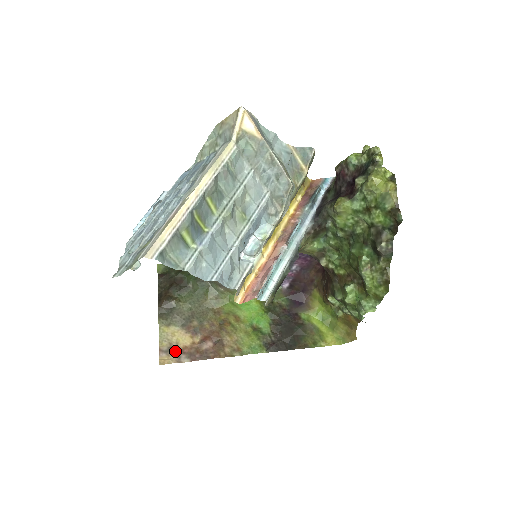
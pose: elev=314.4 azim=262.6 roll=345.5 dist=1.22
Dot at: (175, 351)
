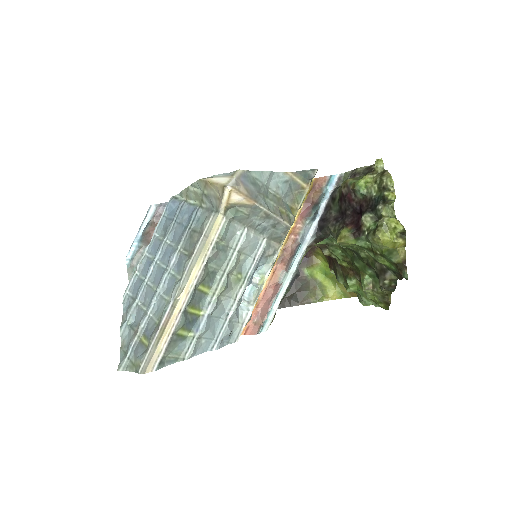
Dot at: occluded
